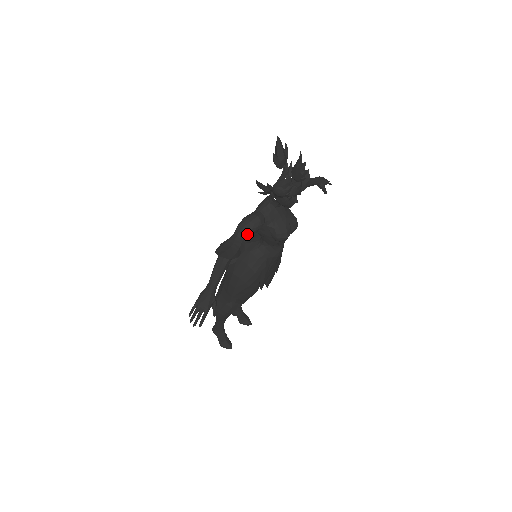
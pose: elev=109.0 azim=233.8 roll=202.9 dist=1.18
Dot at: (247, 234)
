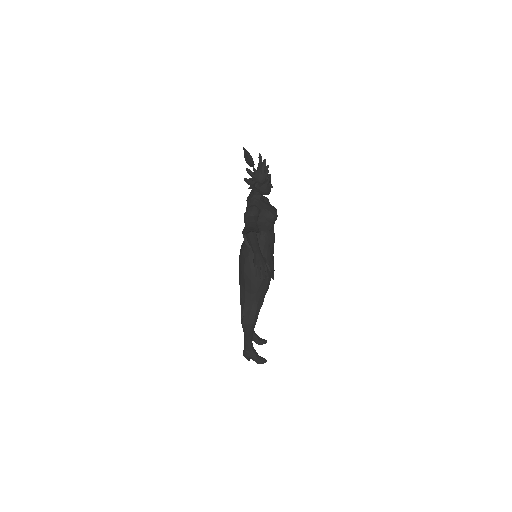
Dot at: (255, 219)
